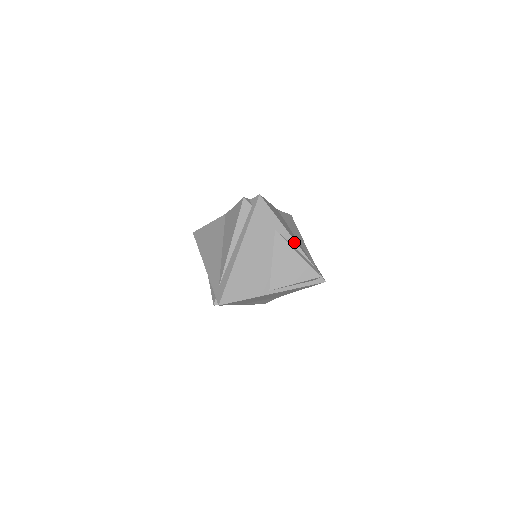
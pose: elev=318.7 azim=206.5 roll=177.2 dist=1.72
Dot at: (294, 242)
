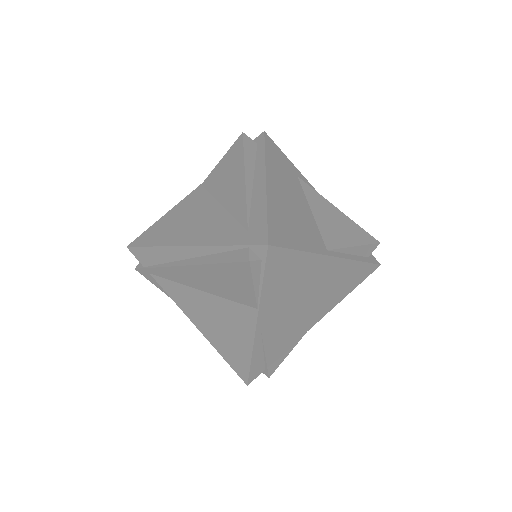
Dot at: occluded
